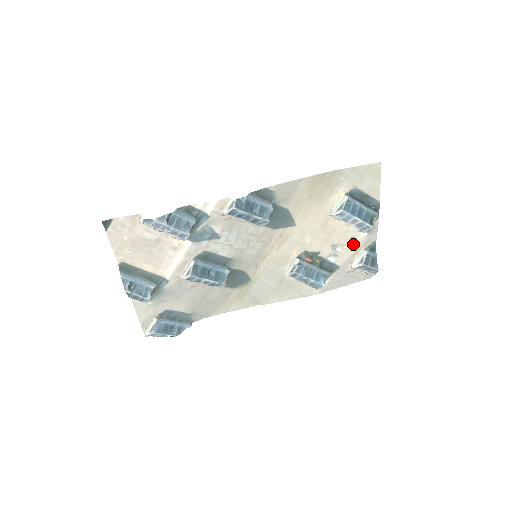
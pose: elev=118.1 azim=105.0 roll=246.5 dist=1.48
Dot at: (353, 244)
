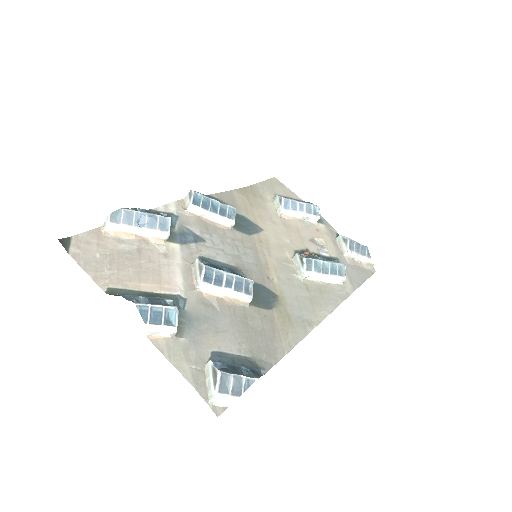
Dot at: (324, 236)
